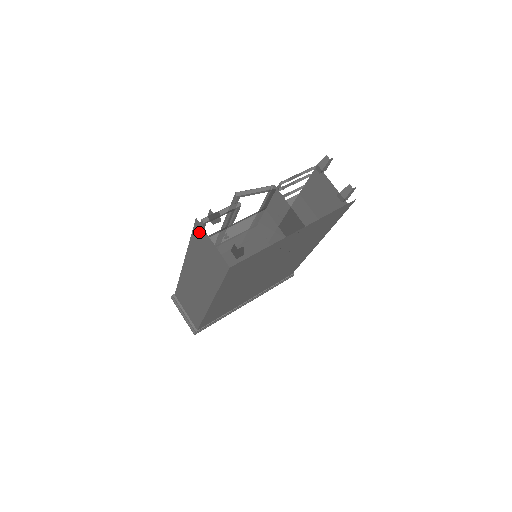
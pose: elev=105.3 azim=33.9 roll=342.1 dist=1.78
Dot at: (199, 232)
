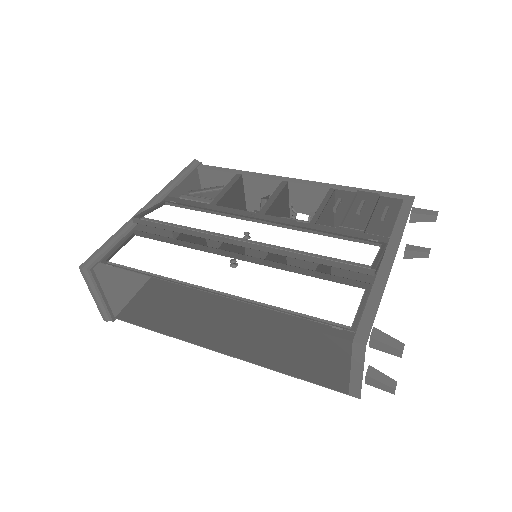
Dot at: (344, 349)
